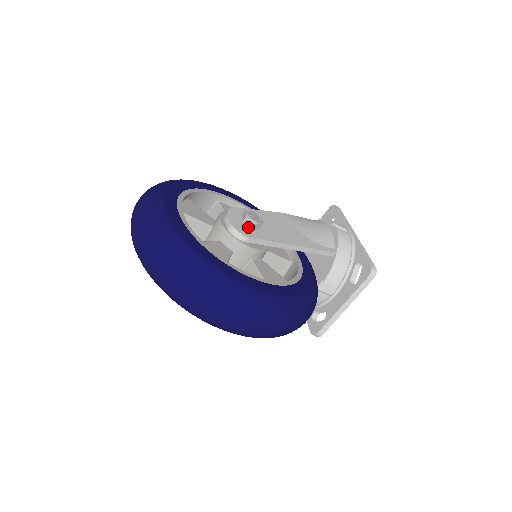
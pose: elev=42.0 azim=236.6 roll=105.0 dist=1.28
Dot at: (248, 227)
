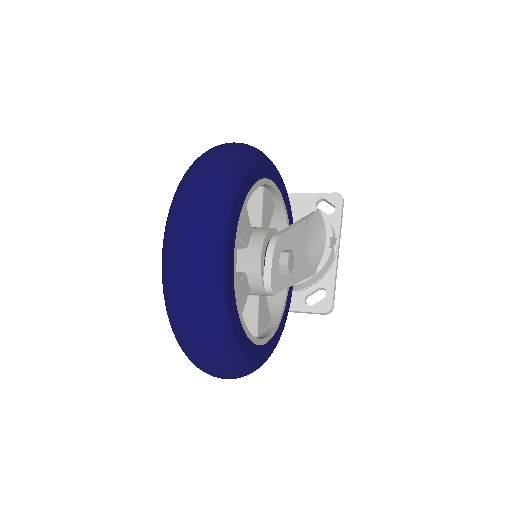
Dot at: (280, 273)
